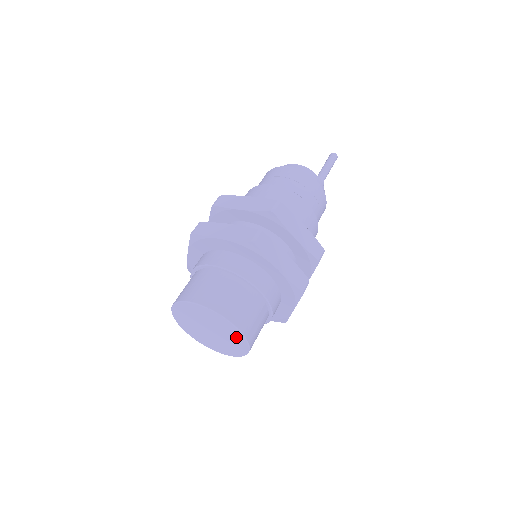
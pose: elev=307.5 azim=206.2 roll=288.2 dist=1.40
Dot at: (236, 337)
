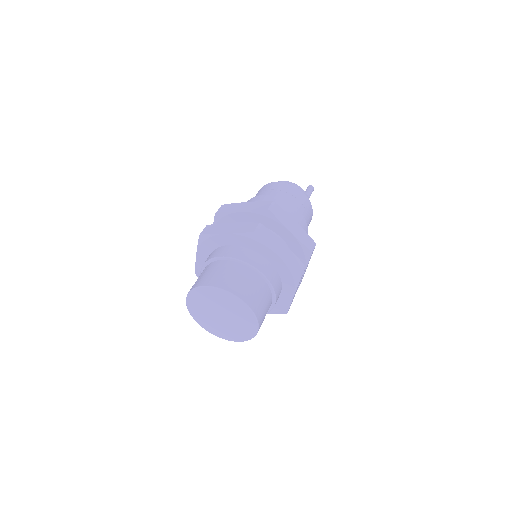
Dot at: (243, 333)
